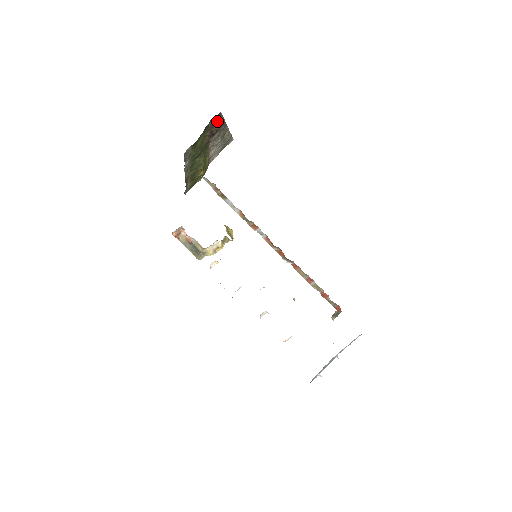
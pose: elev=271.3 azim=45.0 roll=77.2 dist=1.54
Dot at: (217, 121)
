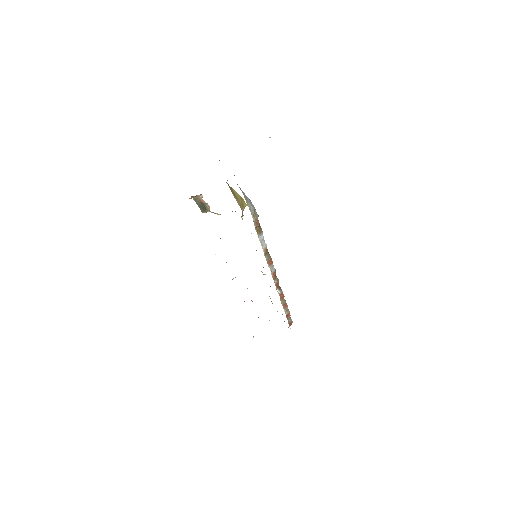
Dot at: occluded
